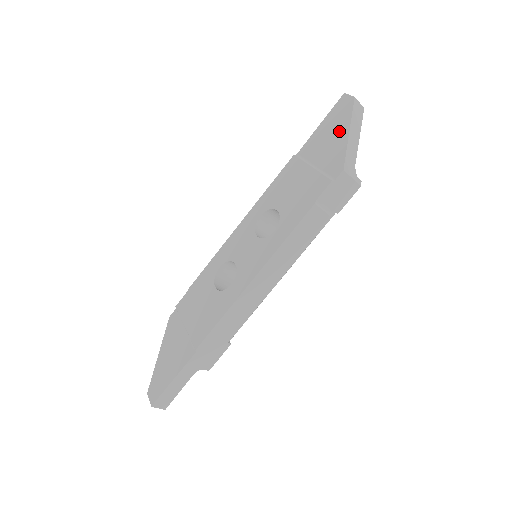
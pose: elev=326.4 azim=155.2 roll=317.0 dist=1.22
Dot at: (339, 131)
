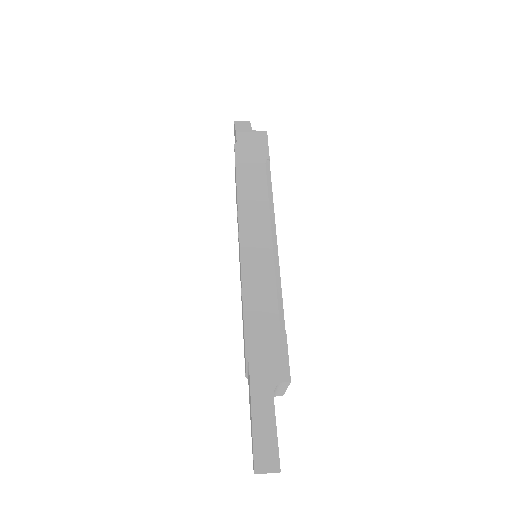
Dot at: occluded
